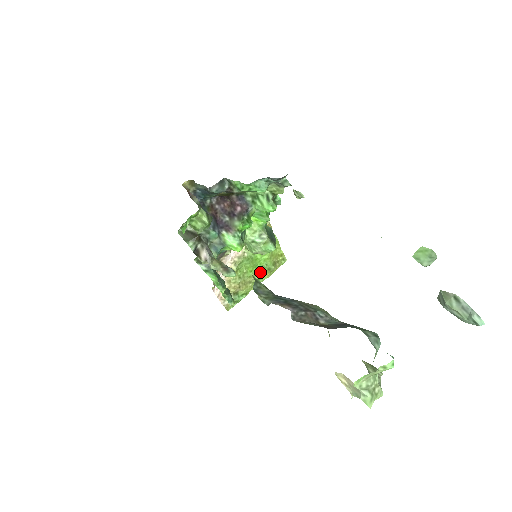
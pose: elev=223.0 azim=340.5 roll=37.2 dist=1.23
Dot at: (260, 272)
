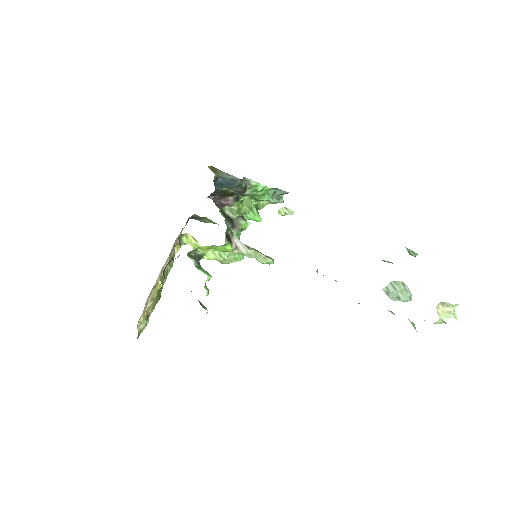
Dot at: occluded
